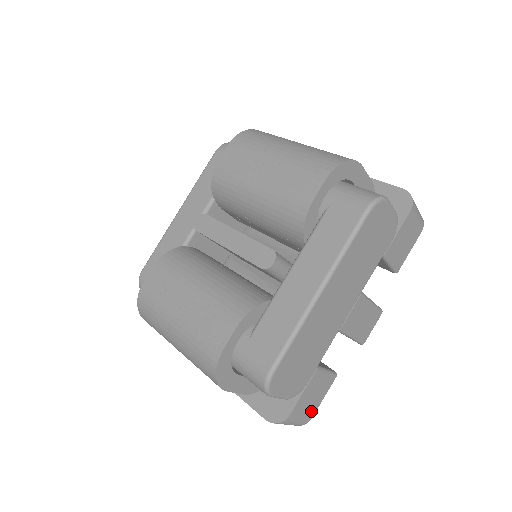
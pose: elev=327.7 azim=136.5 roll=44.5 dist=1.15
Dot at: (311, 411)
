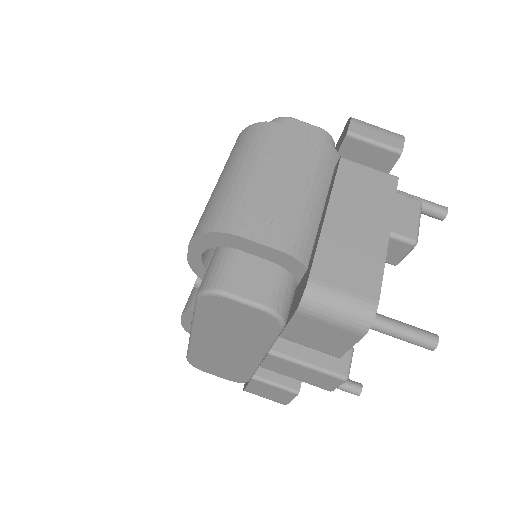
Dot at: (279, 400)
